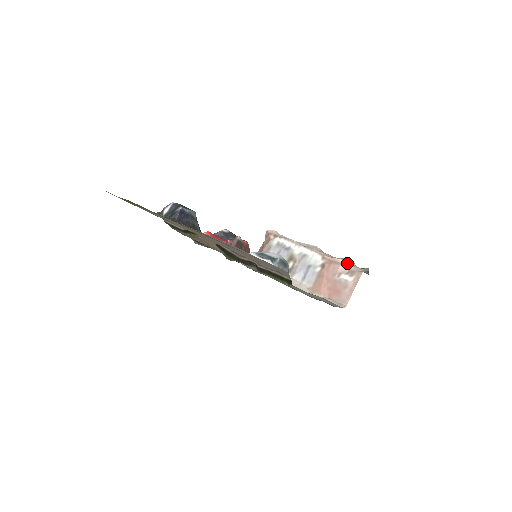
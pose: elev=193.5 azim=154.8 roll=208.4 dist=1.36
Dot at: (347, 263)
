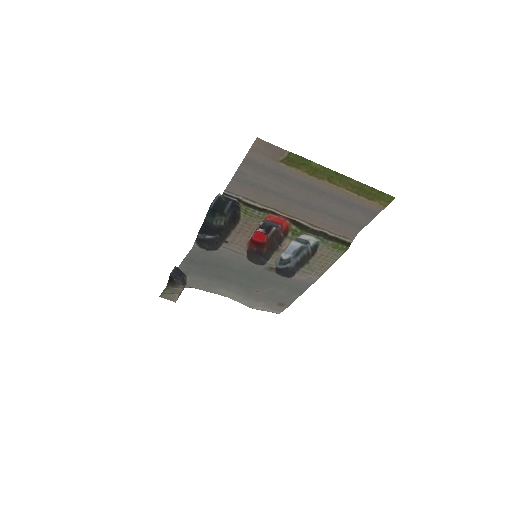
Dot at: occluded
